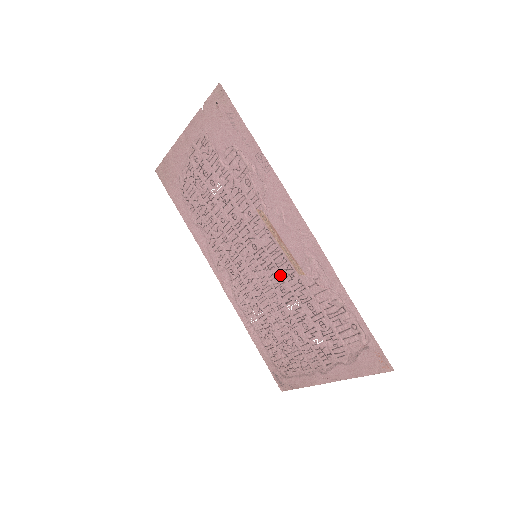
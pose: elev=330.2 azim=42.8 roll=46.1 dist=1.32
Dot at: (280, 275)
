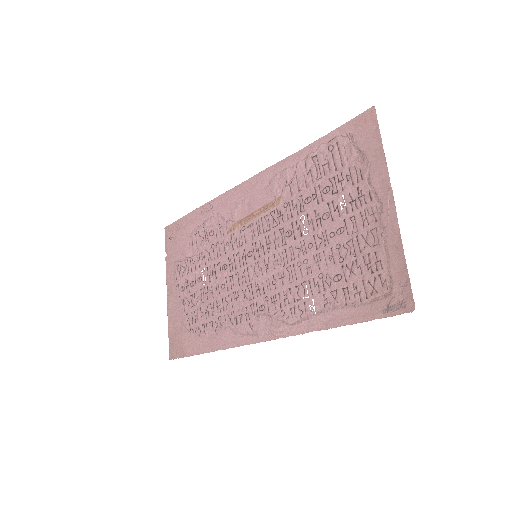
Dot at: (276, 230)
